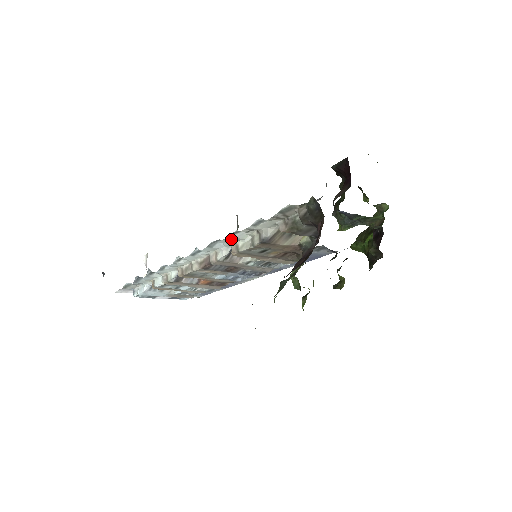
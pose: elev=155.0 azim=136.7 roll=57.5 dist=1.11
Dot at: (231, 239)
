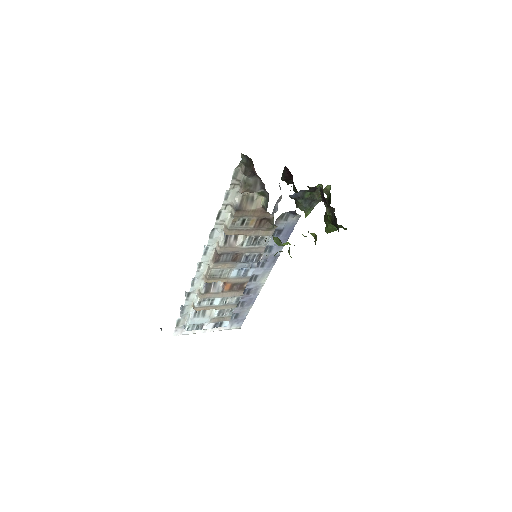
Dot at: (220, 222)
